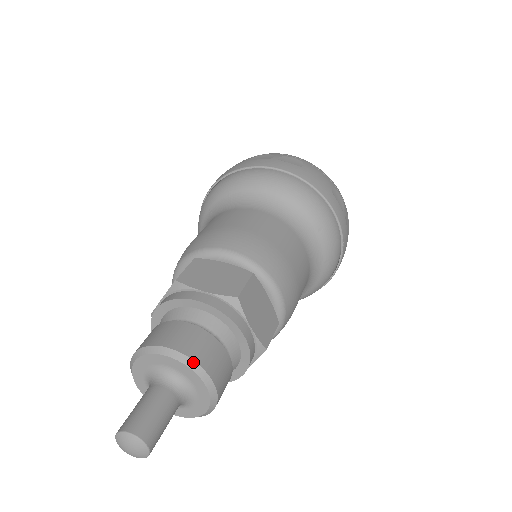
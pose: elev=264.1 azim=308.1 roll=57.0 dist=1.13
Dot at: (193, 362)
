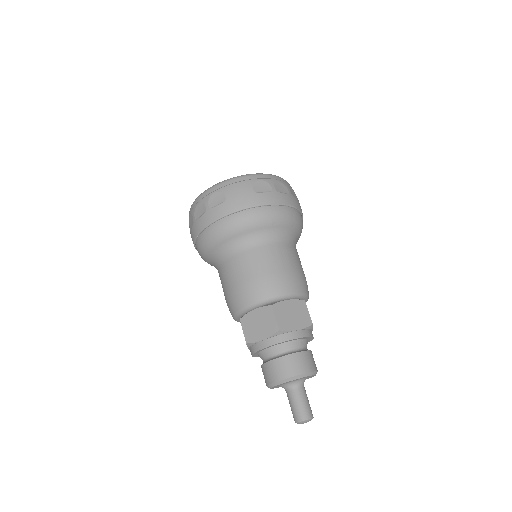
Dot at: (293, 378)
